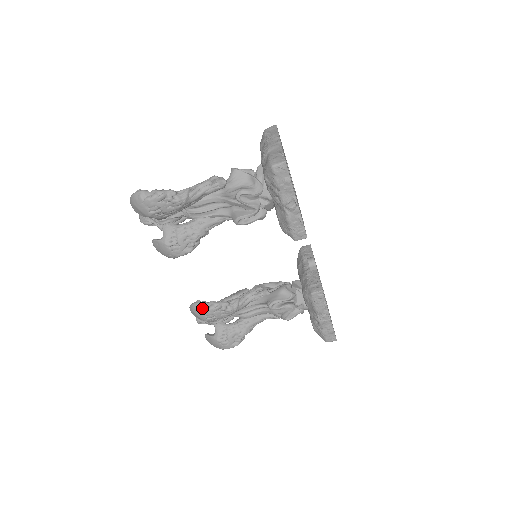
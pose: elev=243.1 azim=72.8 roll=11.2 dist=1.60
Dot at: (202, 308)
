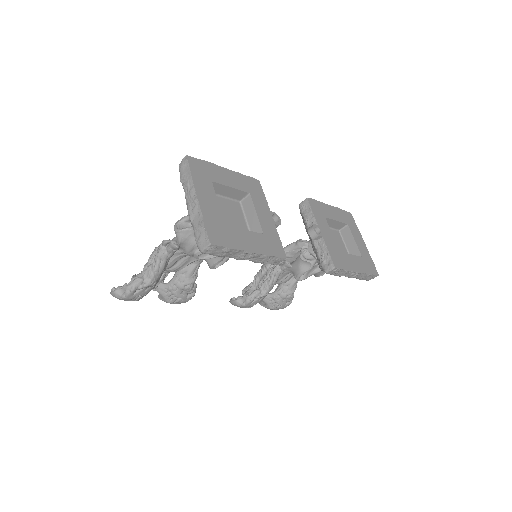
Dot at: (239, 305)
